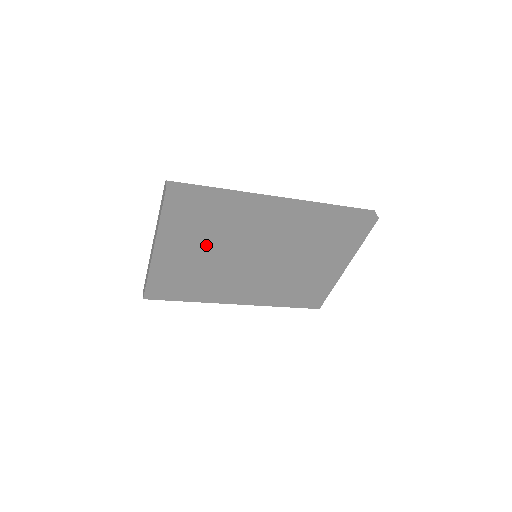
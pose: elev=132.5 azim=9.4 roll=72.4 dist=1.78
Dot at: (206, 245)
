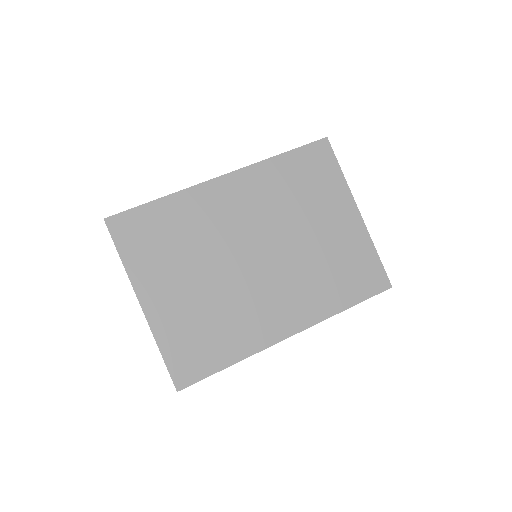
Dot at: (189, 266)
